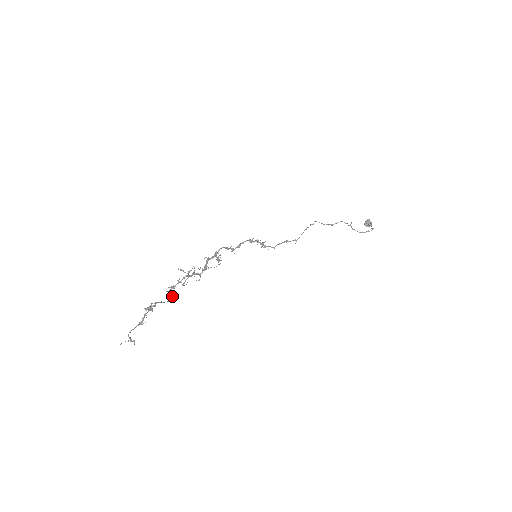
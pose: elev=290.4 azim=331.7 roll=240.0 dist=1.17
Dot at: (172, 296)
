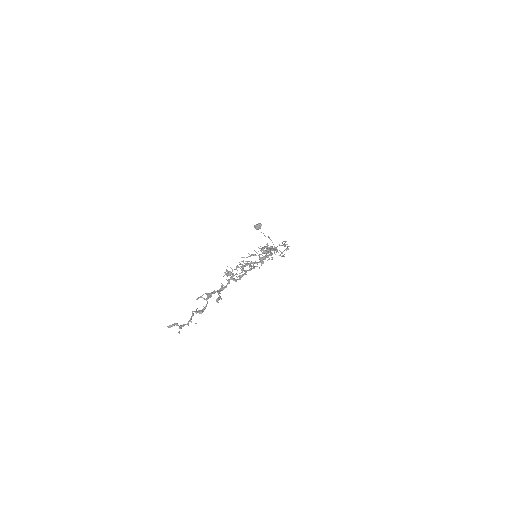
Dot at: (223, 285)
